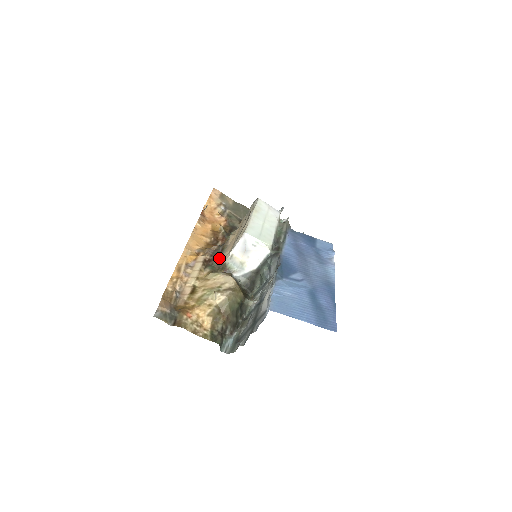
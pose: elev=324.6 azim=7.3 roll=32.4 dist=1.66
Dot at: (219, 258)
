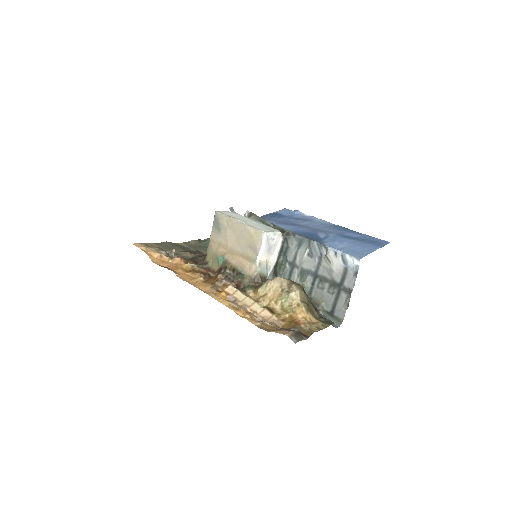
Dot at: (244, 276)
